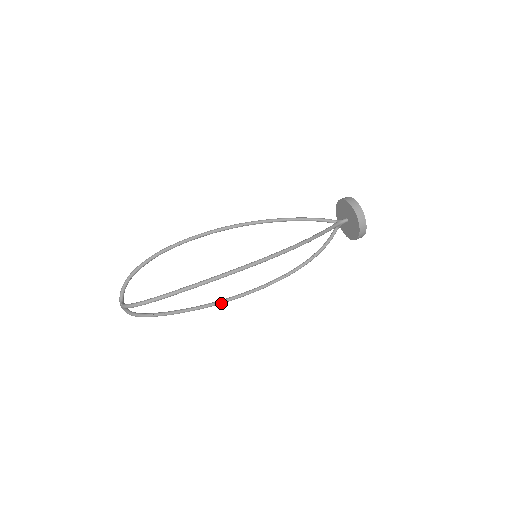
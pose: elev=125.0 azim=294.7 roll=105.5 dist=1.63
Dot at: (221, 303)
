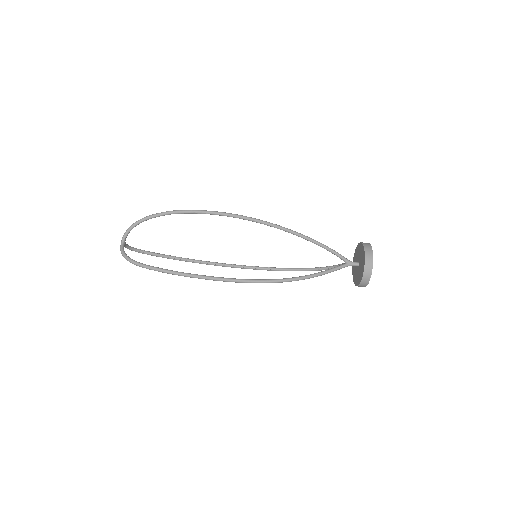
Dot at: occluded
